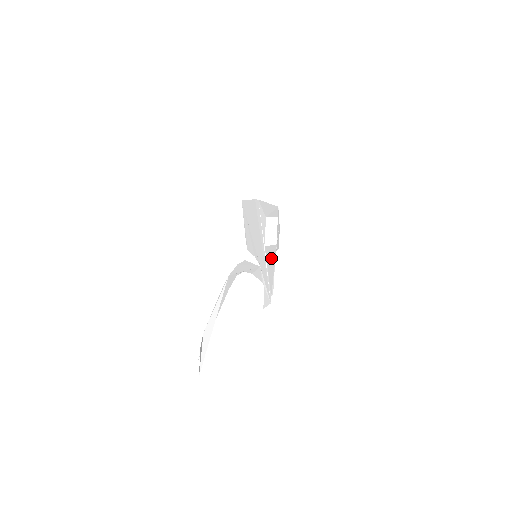
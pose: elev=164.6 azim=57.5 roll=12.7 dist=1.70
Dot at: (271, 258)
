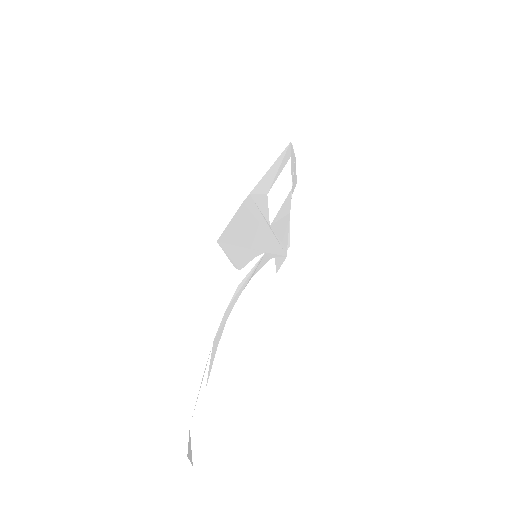
Dot at: (283, 218)
